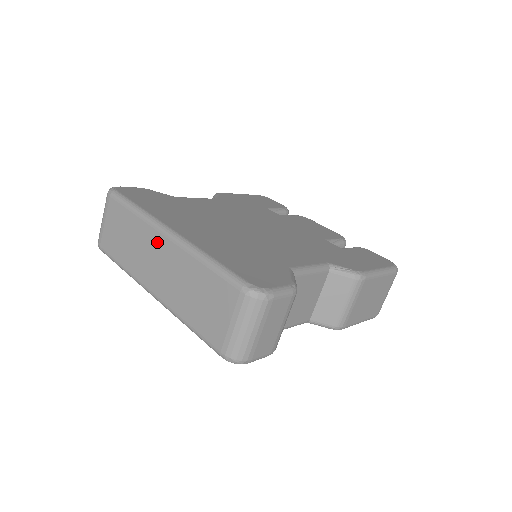
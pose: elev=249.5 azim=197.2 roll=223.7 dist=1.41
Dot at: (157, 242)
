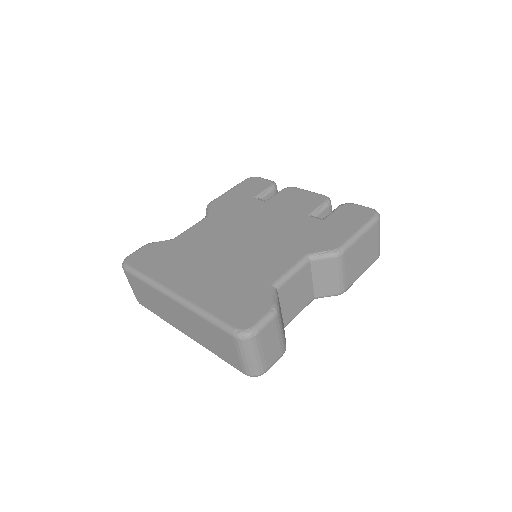
Dot at: (169, 303)
